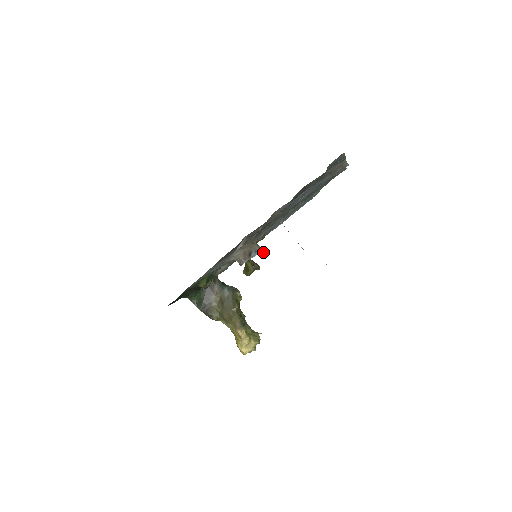
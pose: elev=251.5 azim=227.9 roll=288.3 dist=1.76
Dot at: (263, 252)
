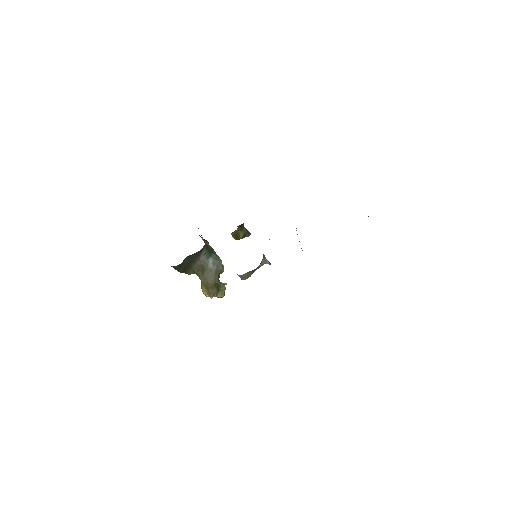
Dot at: (266, 263)
